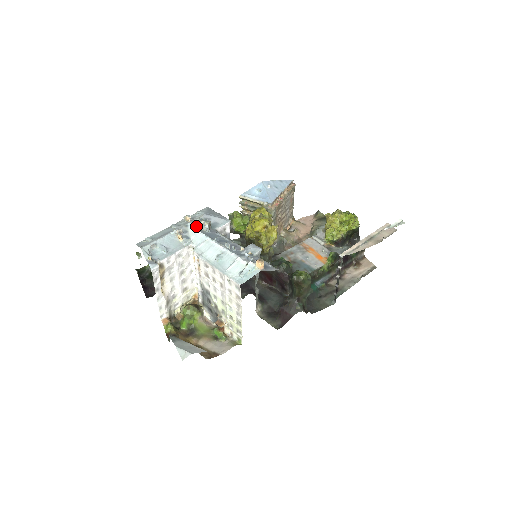
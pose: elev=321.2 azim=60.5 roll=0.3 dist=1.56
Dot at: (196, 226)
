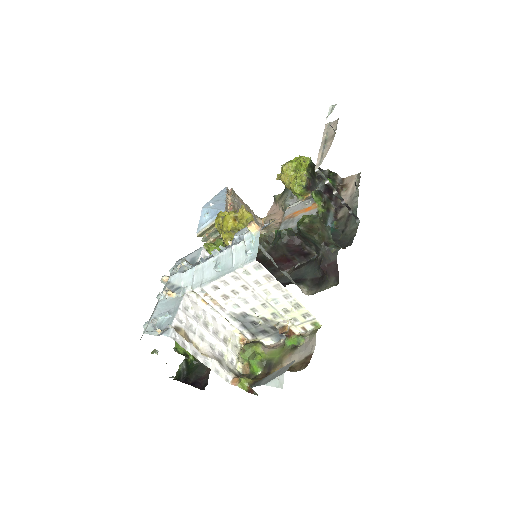
Dot at: (176, 273)
